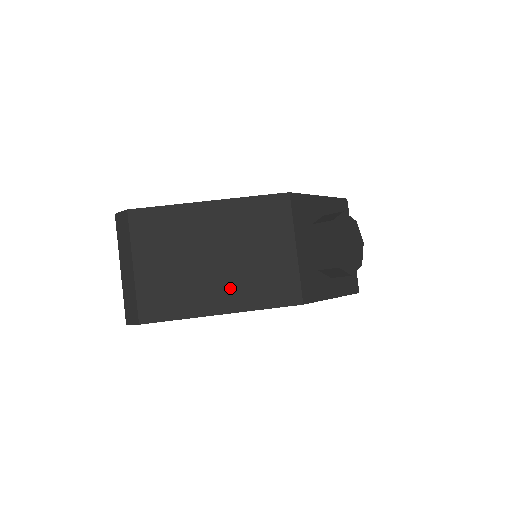
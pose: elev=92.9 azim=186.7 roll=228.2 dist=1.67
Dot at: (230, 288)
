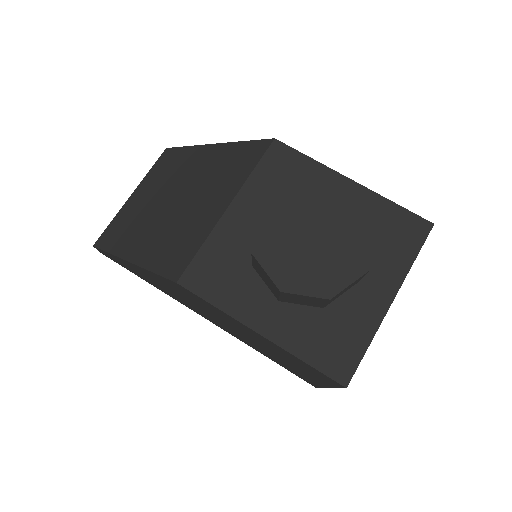
Dot at: (152, 235)
